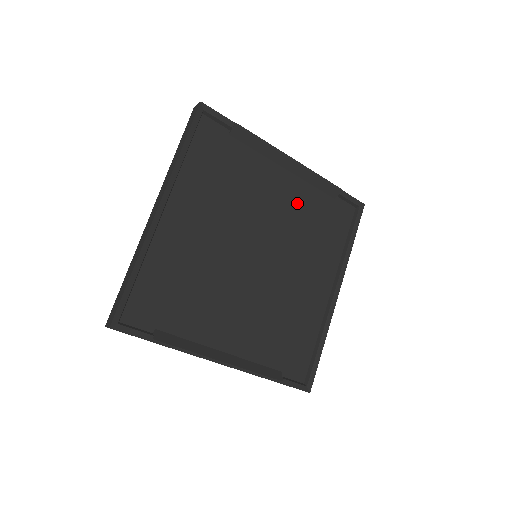
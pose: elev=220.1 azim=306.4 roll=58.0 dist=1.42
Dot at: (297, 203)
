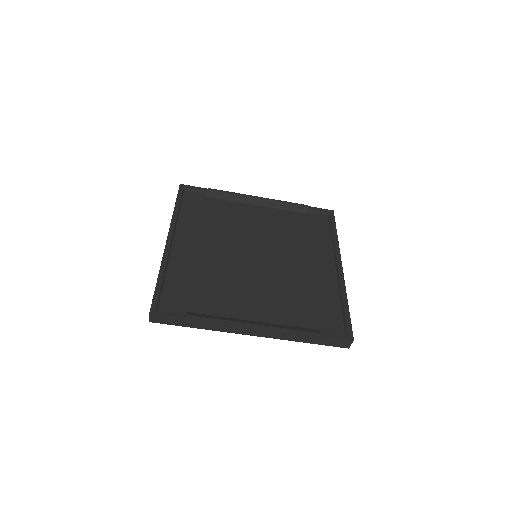
Dot at: (276, 221)
